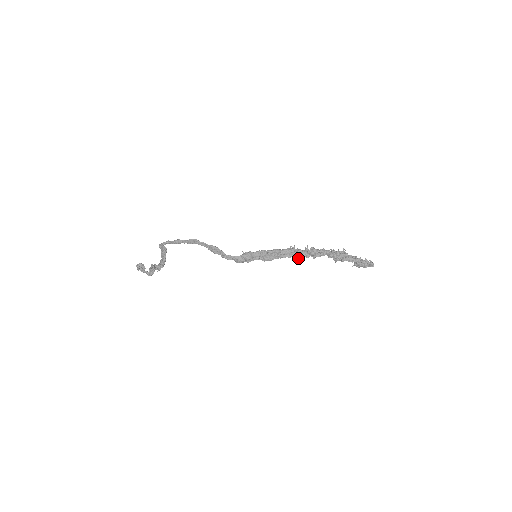
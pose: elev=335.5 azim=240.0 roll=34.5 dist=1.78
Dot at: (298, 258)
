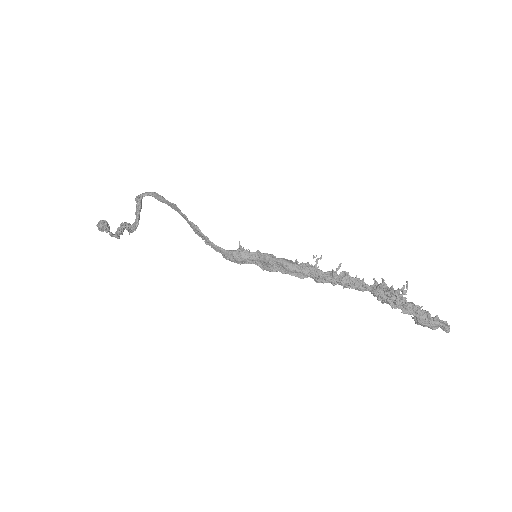
Dot at: (317, 281)
